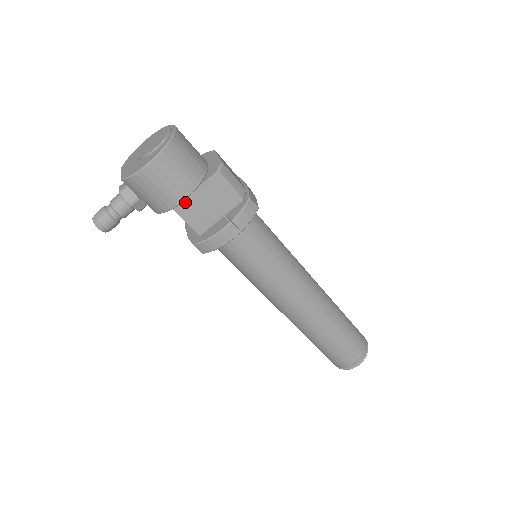
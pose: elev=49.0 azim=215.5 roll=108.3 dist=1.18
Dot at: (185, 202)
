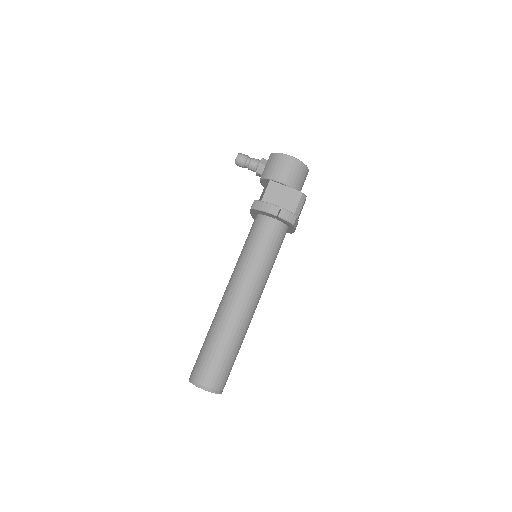
Dot at: (277, 185)
